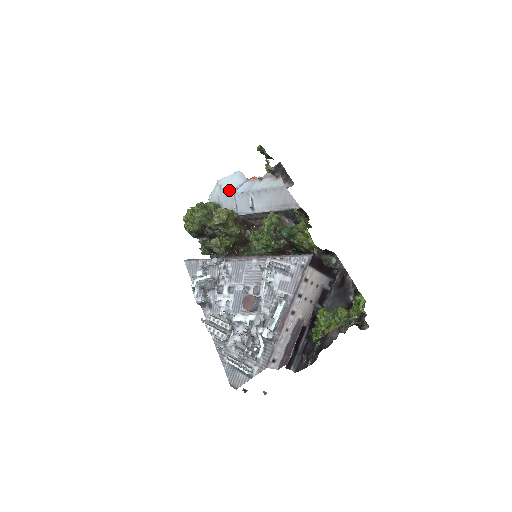
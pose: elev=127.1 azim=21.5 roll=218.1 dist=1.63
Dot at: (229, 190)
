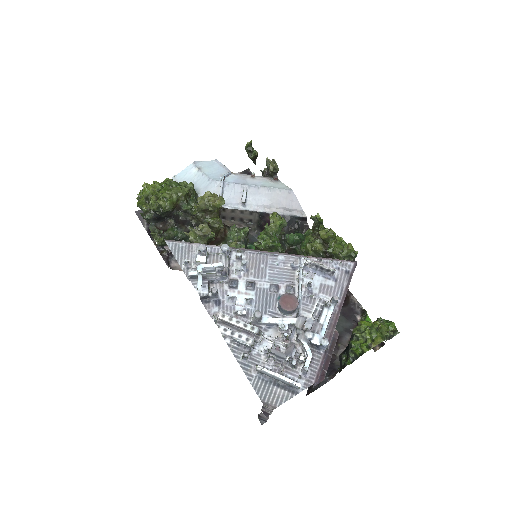
Dot at: (212, 176)
